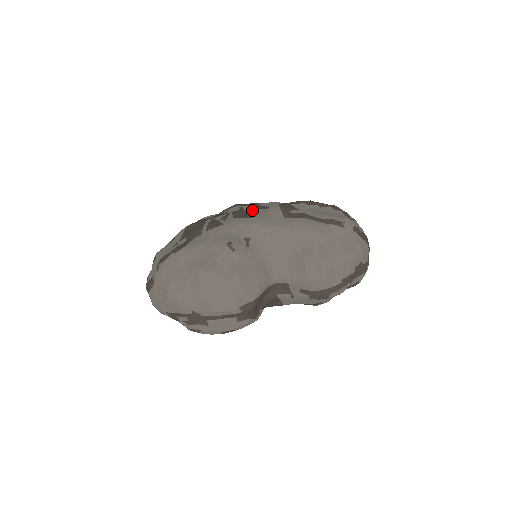
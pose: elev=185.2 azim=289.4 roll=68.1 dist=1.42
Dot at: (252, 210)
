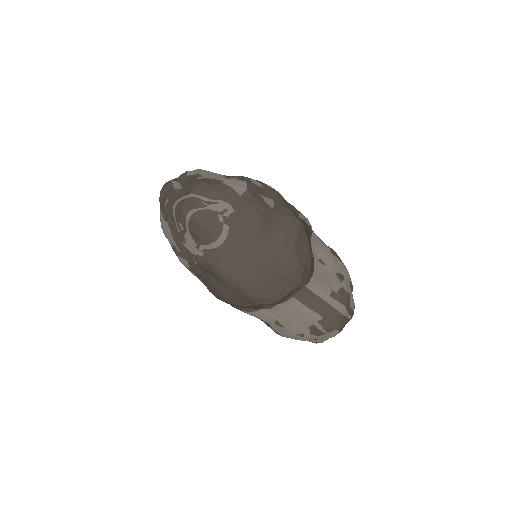
Dot at: occluded
